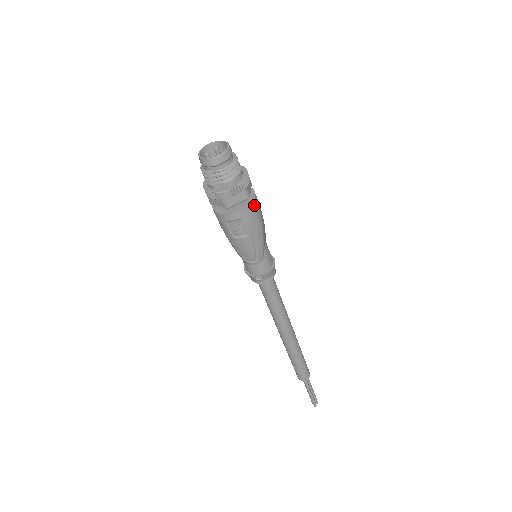
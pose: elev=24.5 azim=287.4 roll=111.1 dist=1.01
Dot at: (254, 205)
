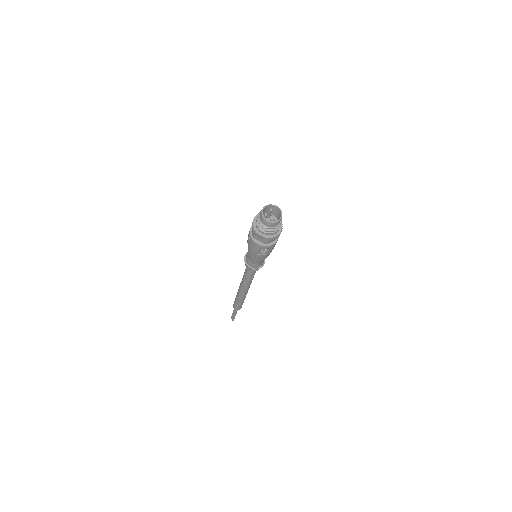
Dot at: occluded
